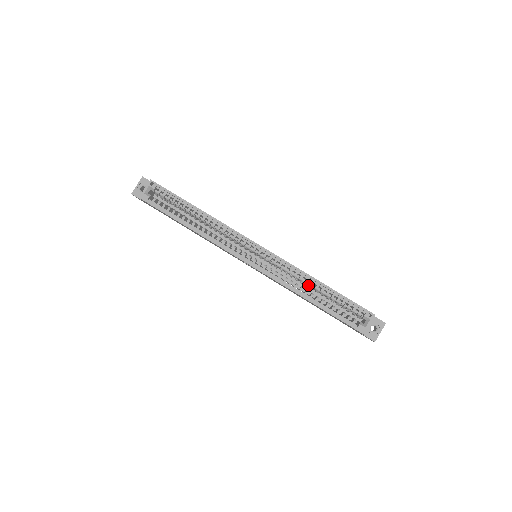
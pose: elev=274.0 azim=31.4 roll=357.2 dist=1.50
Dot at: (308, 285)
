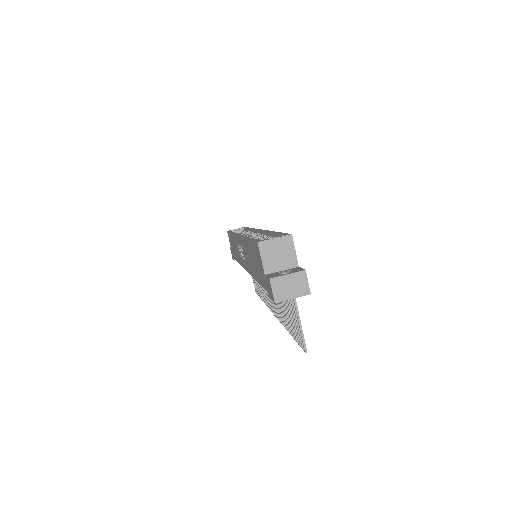
Dot at: occluded
